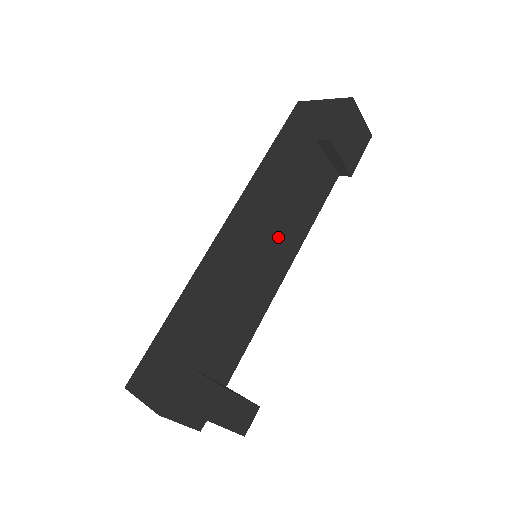
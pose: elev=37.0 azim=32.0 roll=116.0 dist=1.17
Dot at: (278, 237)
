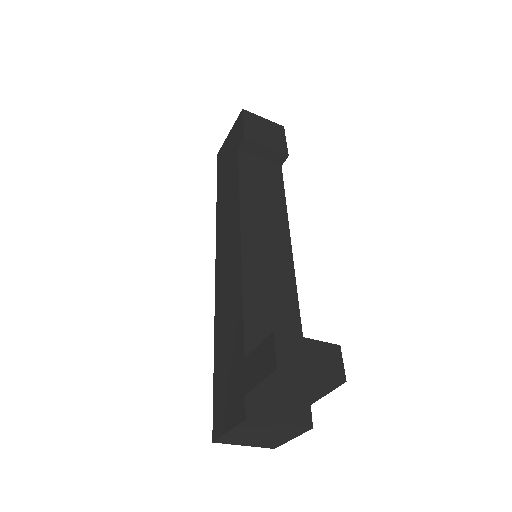
Dot at: (258, 224)
